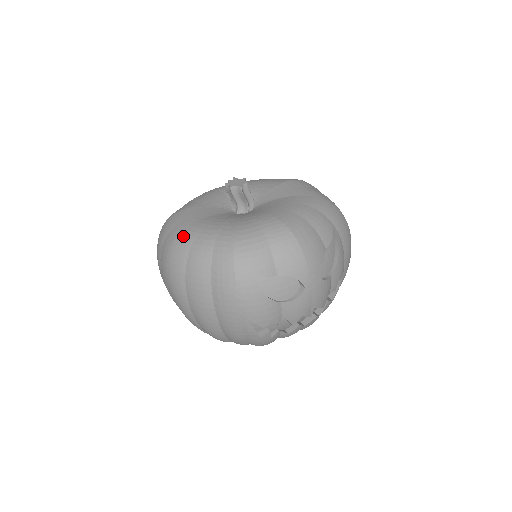
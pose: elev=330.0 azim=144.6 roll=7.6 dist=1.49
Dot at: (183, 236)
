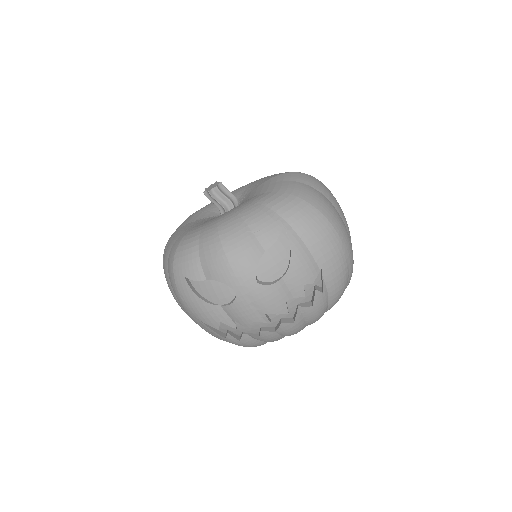
Dot at: occluded
